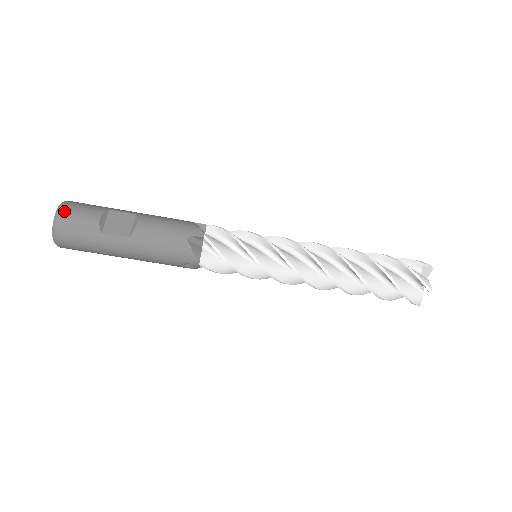
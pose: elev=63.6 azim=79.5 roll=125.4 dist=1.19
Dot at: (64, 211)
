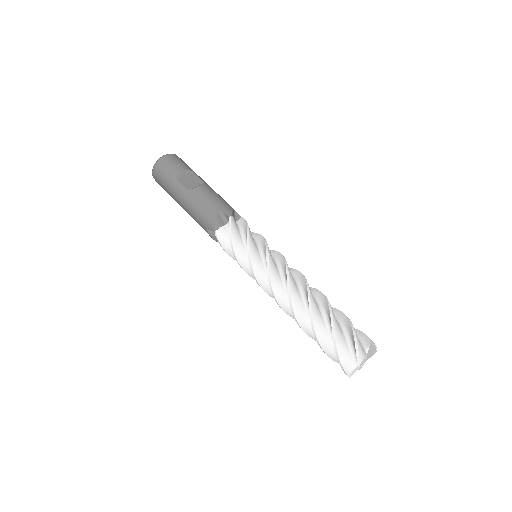
Dot at: (169, 157)
